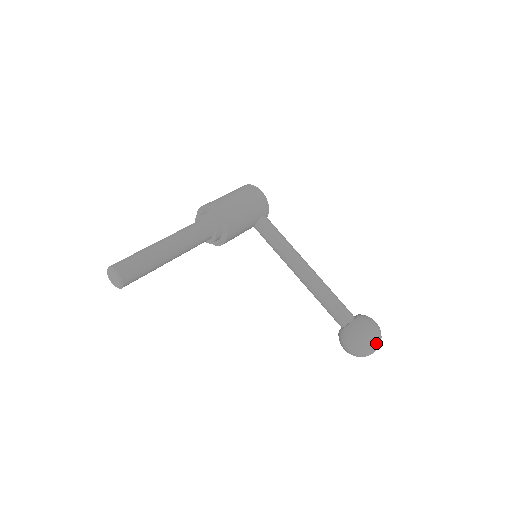
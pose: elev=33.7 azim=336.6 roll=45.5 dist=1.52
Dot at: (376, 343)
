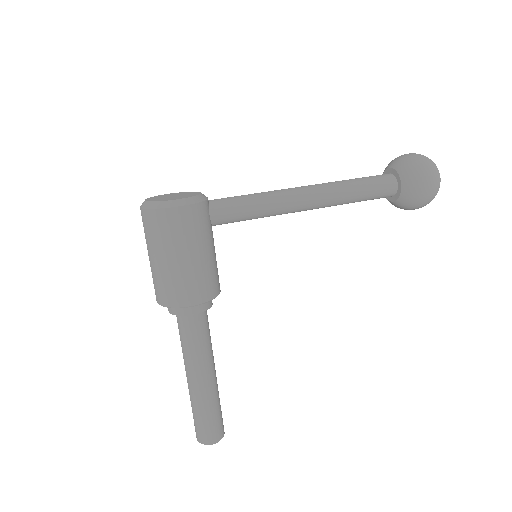
Dot at: (439, 187)
